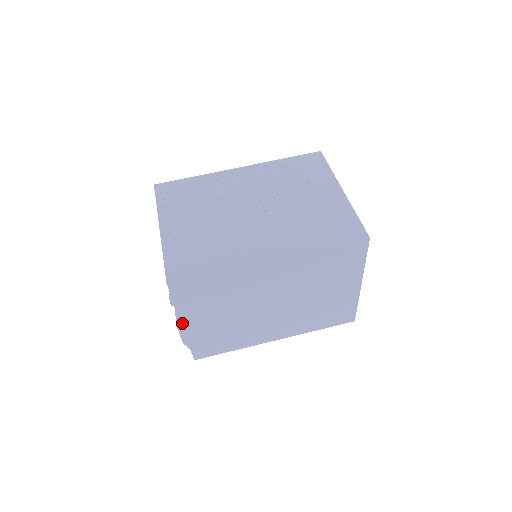
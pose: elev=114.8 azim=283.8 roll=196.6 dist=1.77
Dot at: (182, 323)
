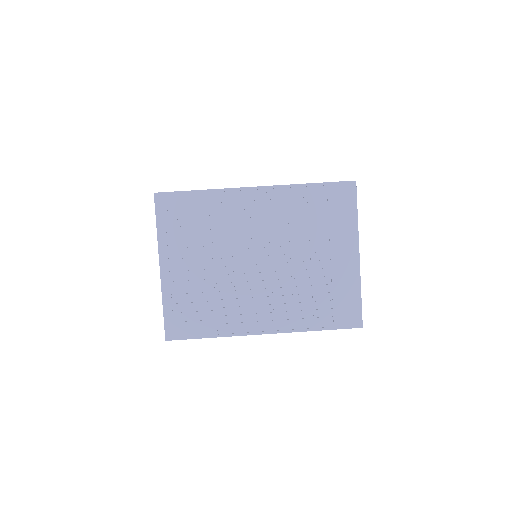
Dot at: occluded
